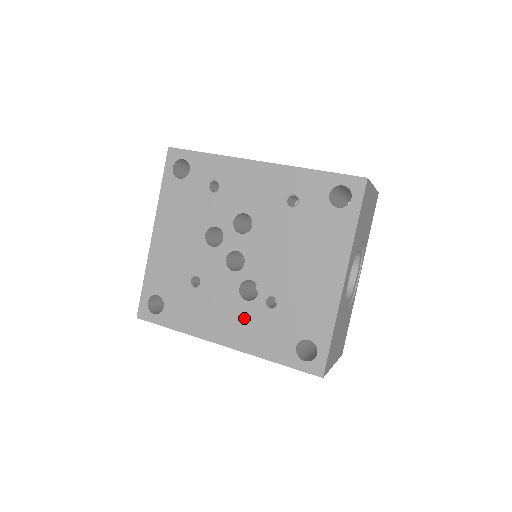
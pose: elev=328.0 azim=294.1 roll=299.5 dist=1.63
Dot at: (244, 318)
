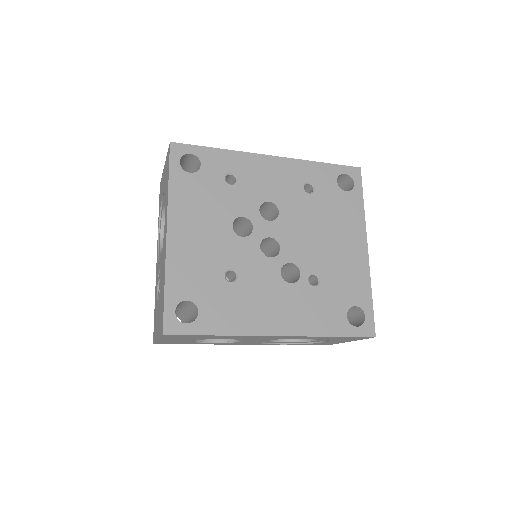
Dot at: (293, 301)
